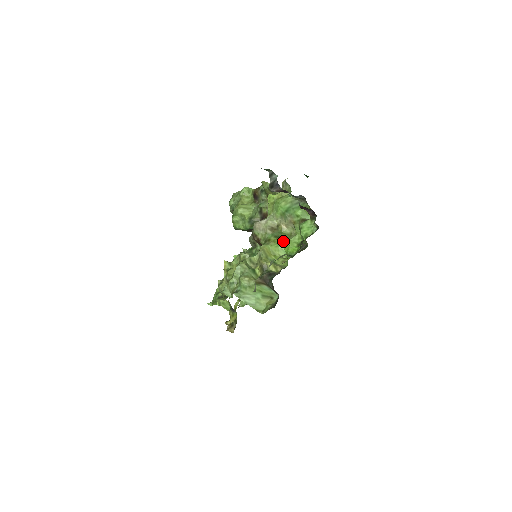
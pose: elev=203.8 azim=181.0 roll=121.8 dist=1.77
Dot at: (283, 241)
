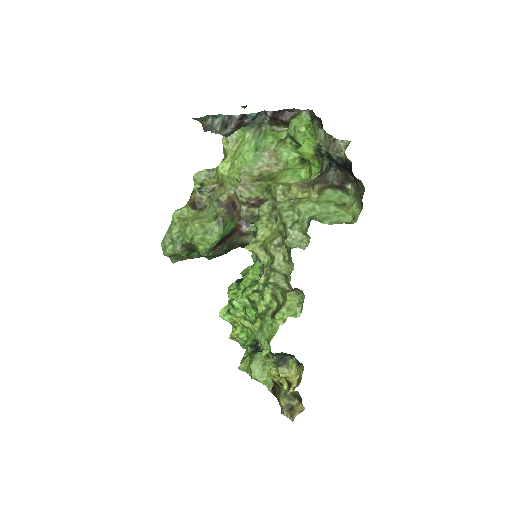
Dot at: (284, 170)
